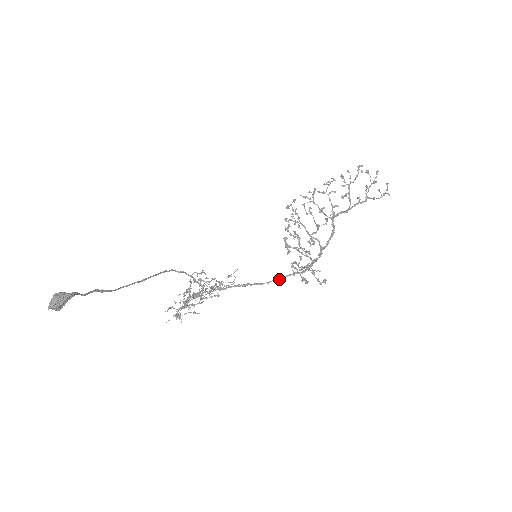
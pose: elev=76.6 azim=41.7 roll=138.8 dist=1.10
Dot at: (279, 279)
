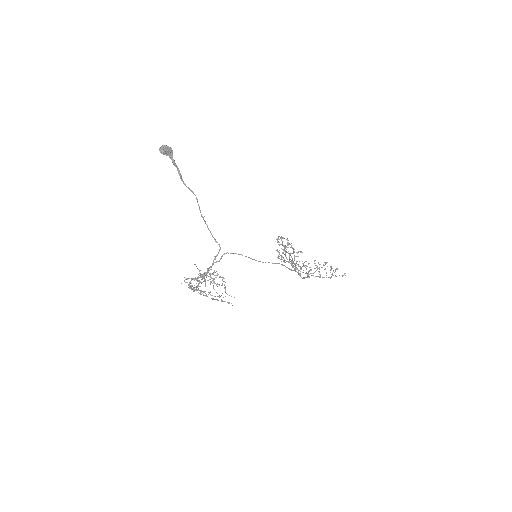
Dot at: occluded
